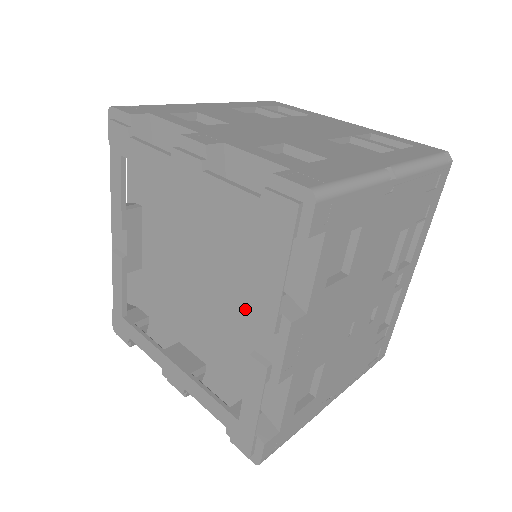
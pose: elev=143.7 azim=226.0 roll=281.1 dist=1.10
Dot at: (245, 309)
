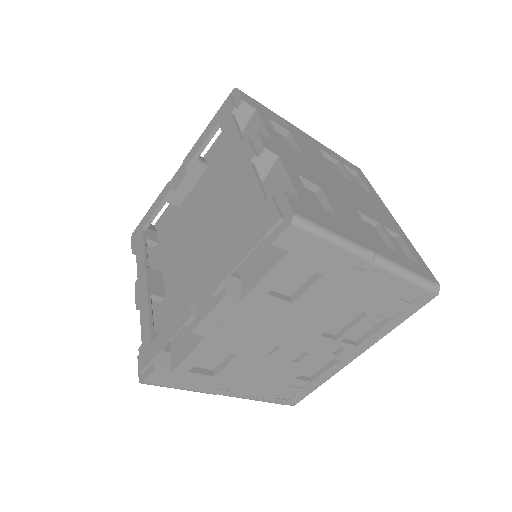
Dot at: occluded
